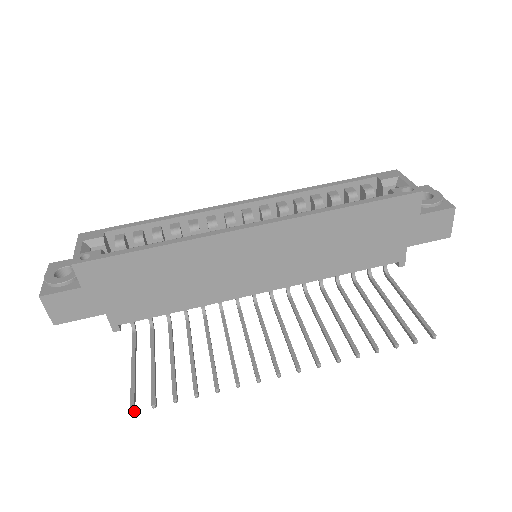
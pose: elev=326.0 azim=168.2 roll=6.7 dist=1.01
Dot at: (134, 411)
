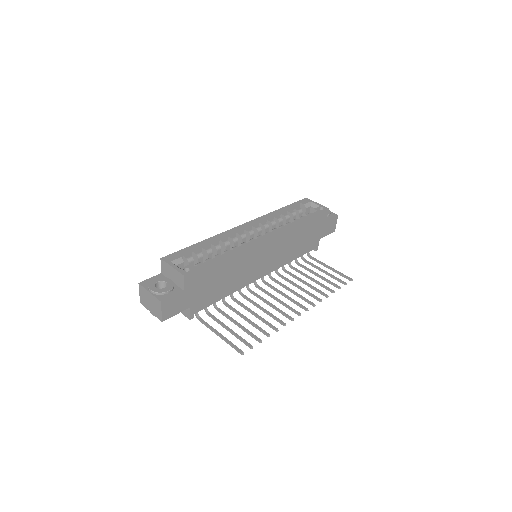
Dot at: (243, 353)
